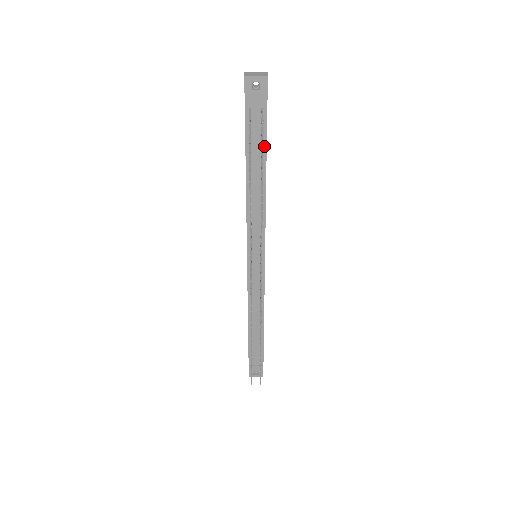
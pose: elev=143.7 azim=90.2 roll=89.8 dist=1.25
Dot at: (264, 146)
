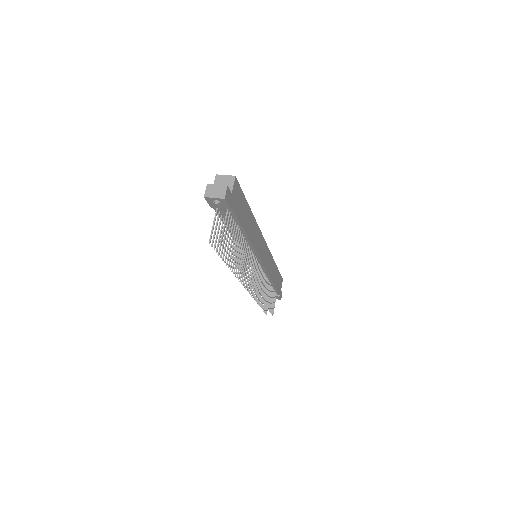
Dot at: (238, 223)
